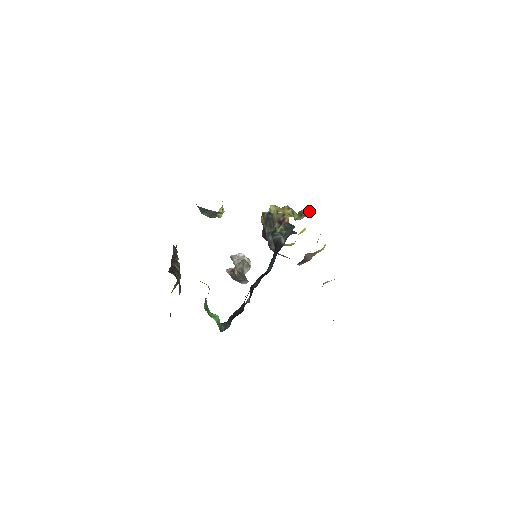
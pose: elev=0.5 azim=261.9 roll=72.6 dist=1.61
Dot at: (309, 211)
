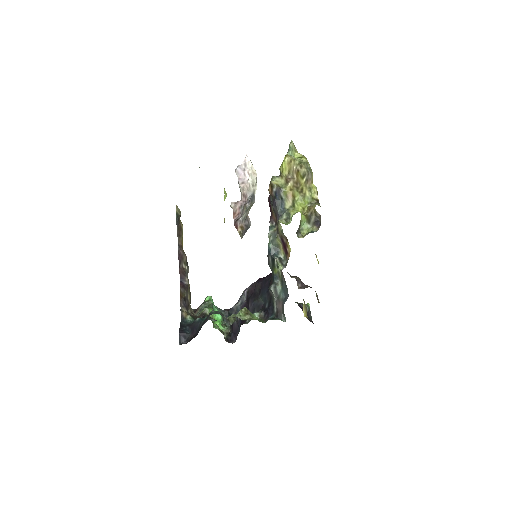
Dot at: (319, 216)
